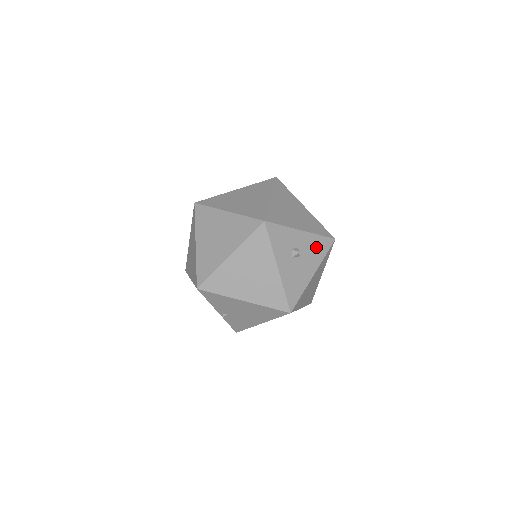
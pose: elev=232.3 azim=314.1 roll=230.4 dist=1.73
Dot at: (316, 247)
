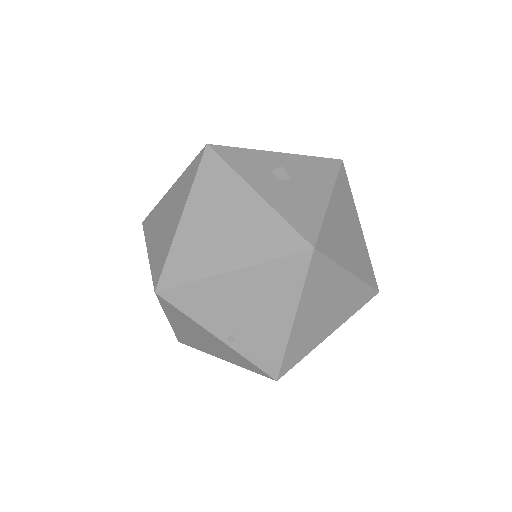
Dot at: (314, 169)
